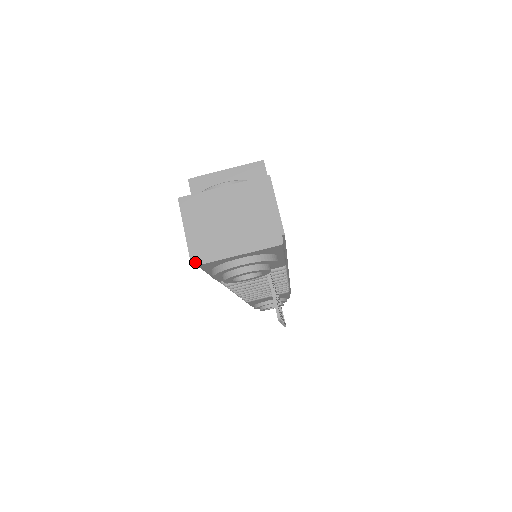
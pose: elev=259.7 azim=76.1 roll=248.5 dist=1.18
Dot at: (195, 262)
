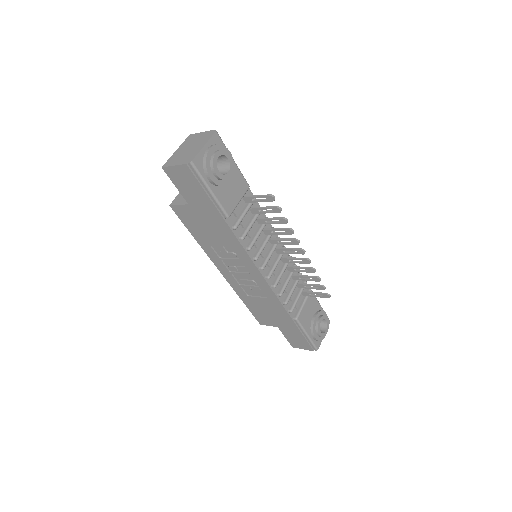
Dot at: (190, 162)
